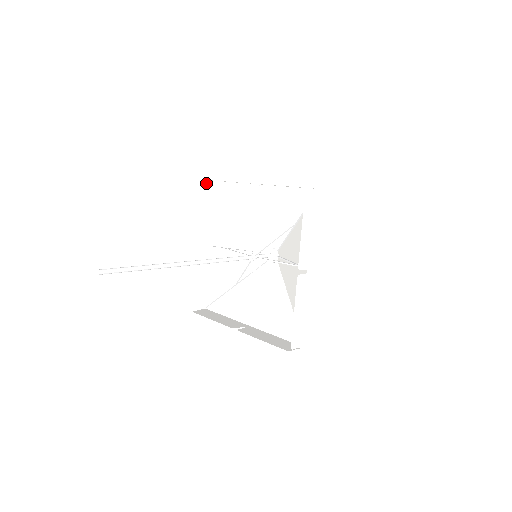
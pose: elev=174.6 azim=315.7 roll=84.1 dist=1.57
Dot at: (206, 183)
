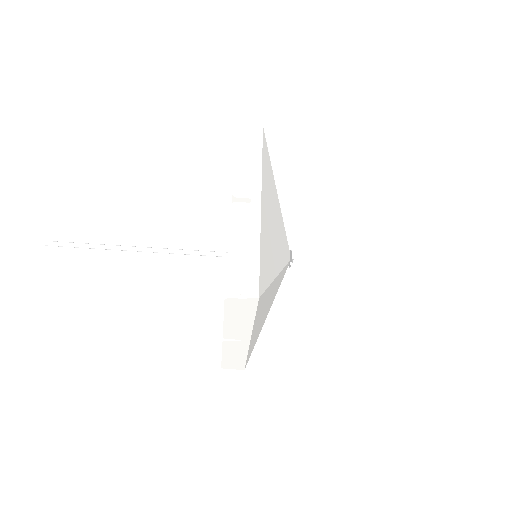
Dot at: occluded
